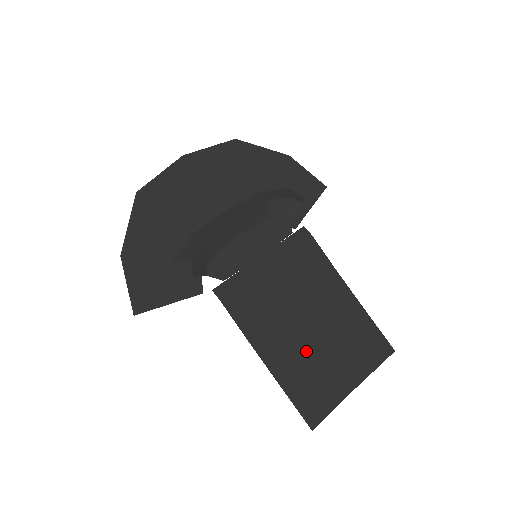
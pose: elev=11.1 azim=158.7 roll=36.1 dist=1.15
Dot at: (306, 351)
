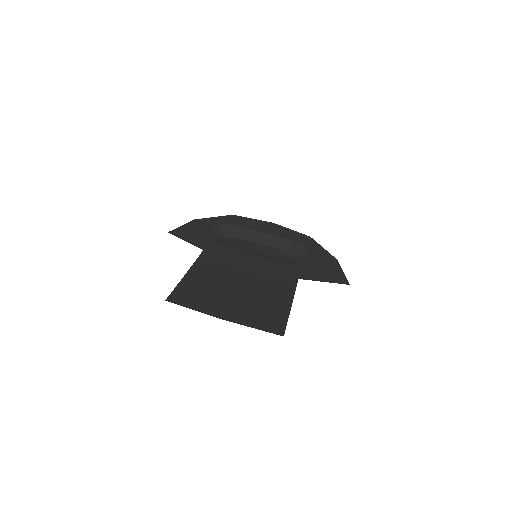
Dot at: (222, 285)
